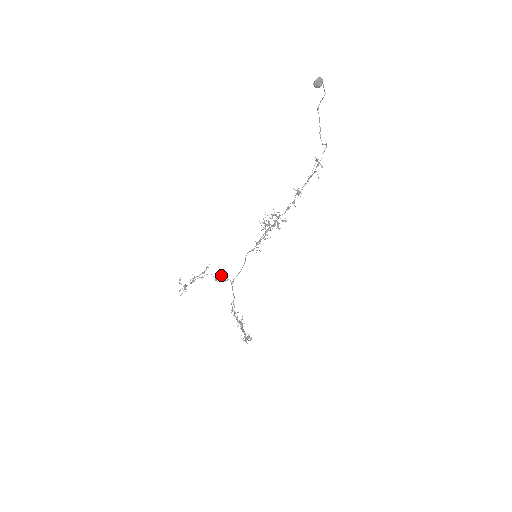
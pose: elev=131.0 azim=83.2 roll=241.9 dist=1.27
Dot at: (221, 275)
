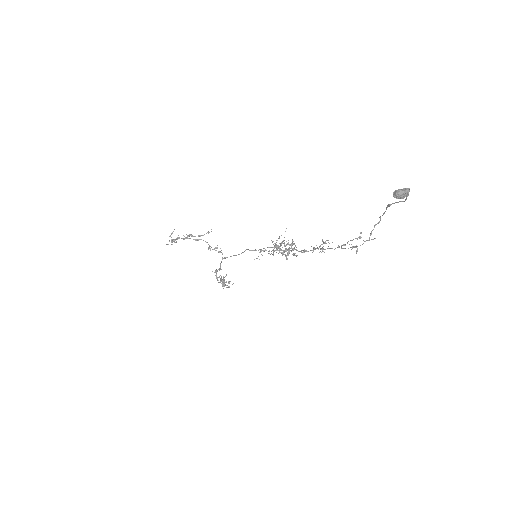
Dot at: occluded
